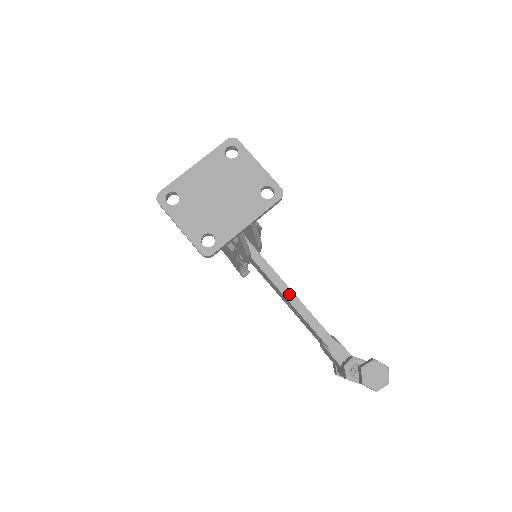
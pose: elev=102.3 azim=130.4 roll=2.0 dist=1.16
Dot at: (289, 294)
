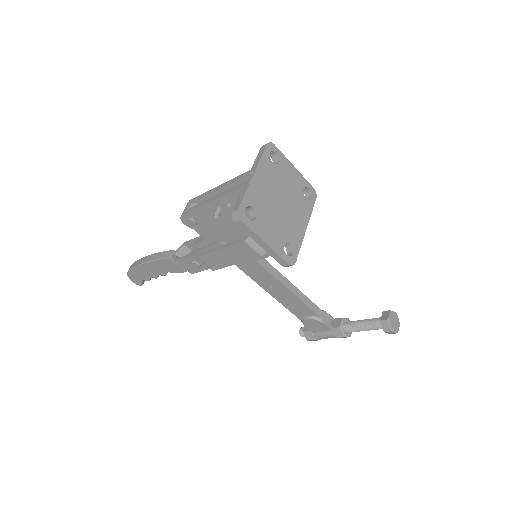
Dot at: (287, 283)
